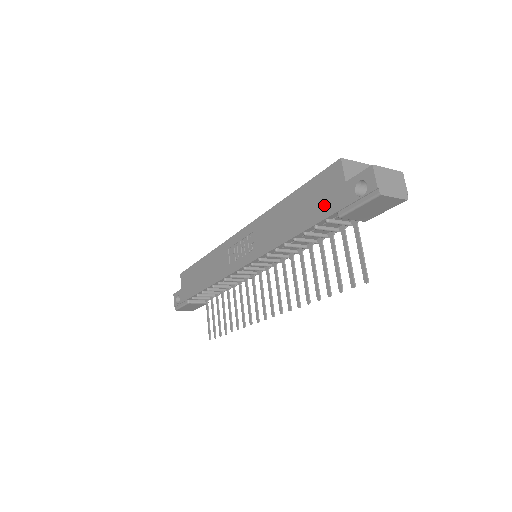
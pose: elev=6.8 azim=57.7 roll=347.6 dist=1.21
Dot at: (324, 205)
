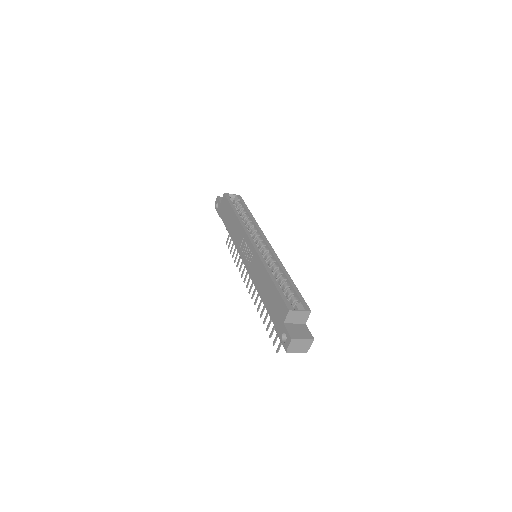
Dot at: (274, 314)
